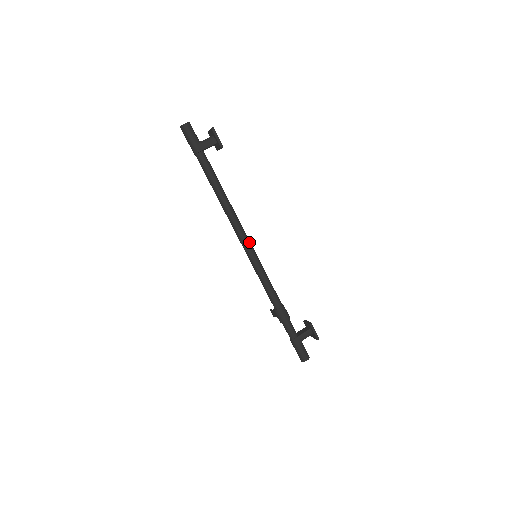
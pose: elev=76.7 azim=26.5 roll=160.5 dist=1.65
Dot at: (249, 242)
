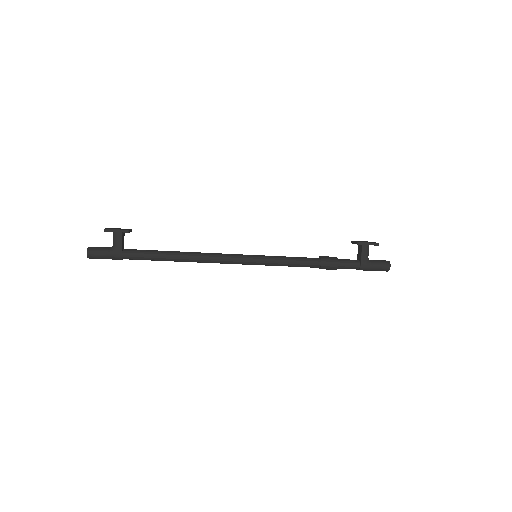
Dot at: (238, 257)
